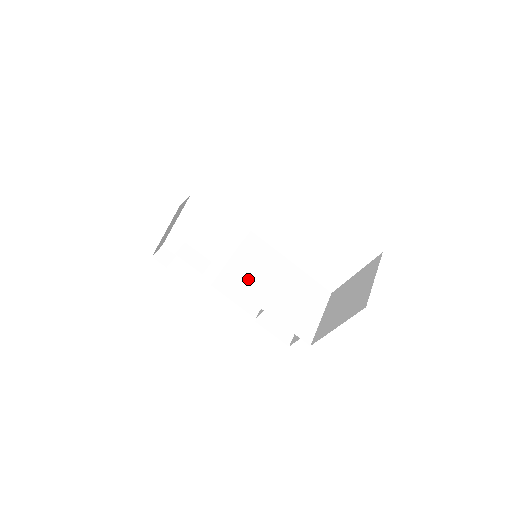
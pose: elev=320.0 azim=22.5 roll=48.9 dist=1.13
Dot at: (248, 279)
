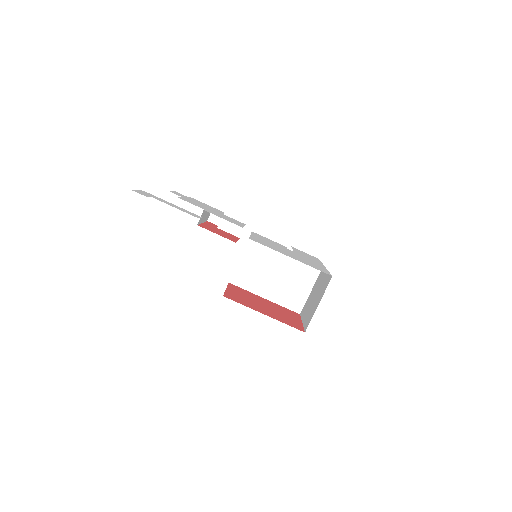
Dot at: (251, 277)
